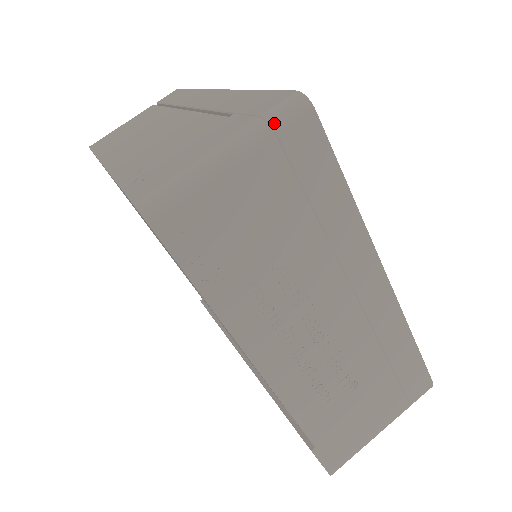
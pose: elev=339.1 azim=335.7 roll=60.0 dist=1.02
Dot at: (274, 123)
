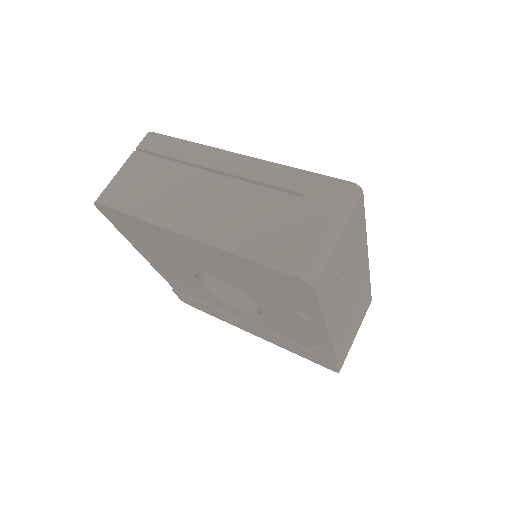
Dot at: (351, 207)
